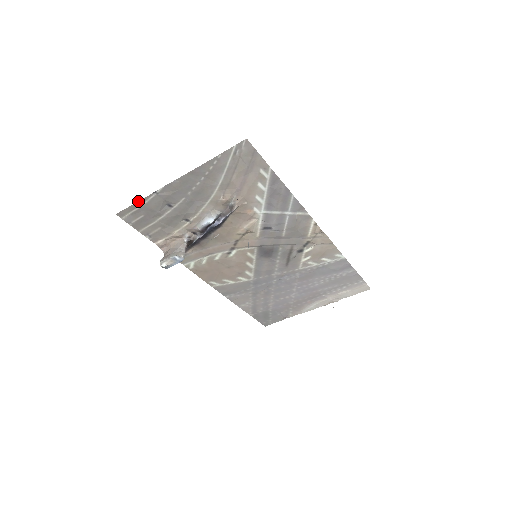
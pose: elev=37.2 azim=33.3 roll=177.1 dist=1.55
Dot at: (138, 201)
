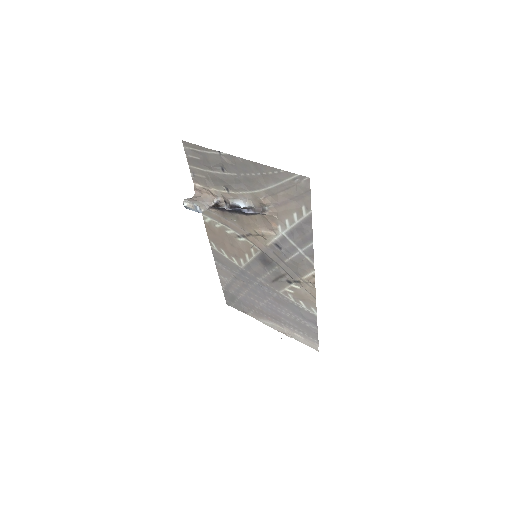
Dot at: occluded
